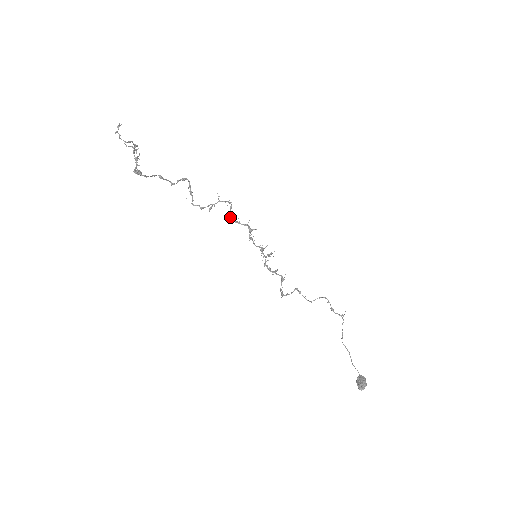
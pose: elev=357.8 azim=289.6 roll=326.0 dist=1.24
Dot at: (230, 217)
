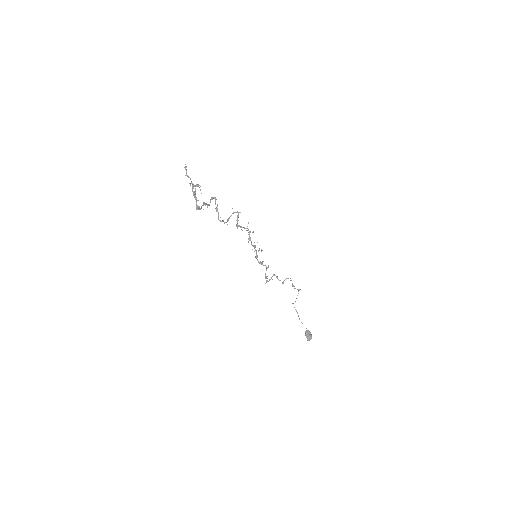
Dot at: (237, 223)
